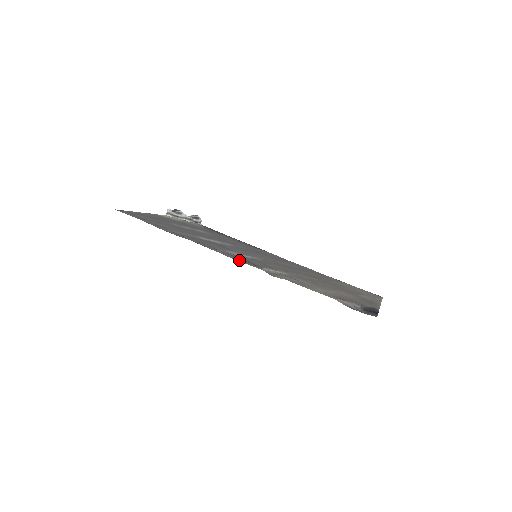
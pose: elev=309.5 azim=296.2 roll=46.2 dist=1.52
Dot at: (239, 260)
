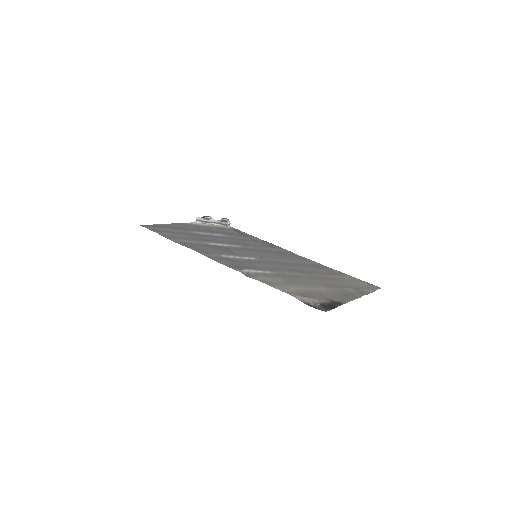
Dot at: (225, 263)
